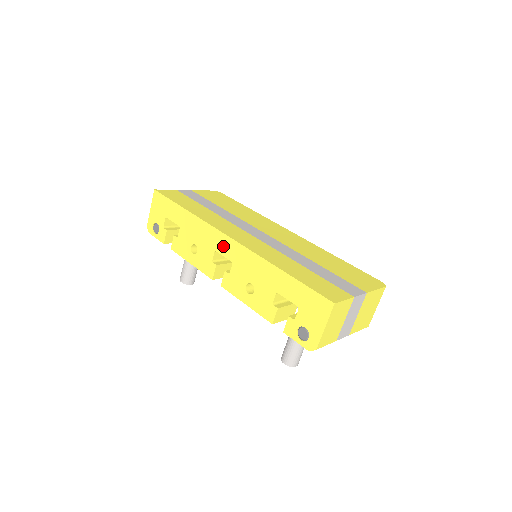
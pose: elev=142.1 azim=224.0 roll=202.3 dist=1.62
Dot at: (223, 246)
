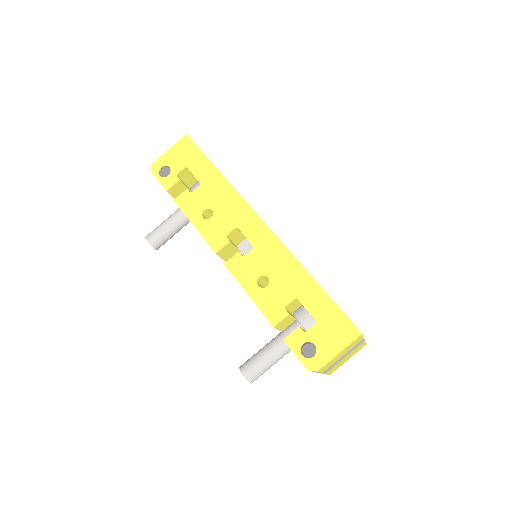
Dot at: (250, 227)
